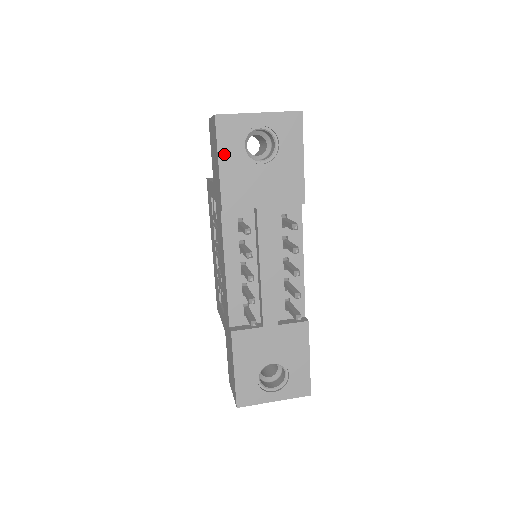
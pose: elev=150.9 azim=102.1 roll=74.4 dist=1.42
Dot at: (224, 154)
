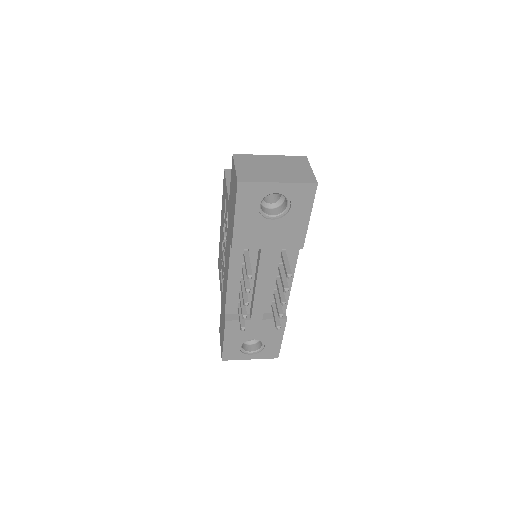
Dot at: (241, 211)
